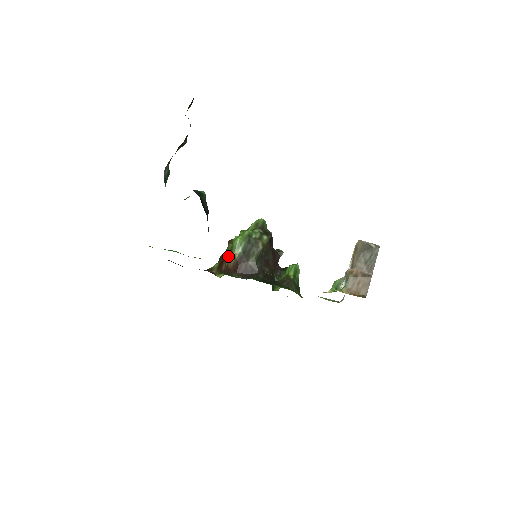
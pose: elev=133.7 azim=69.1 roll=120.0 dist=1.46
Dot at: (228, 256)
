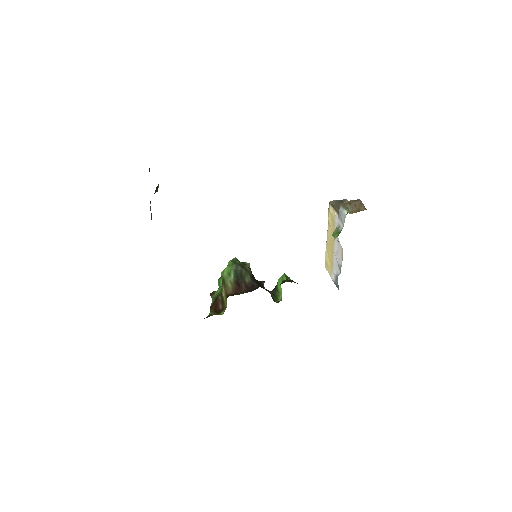
Dot at: (222, 290)
